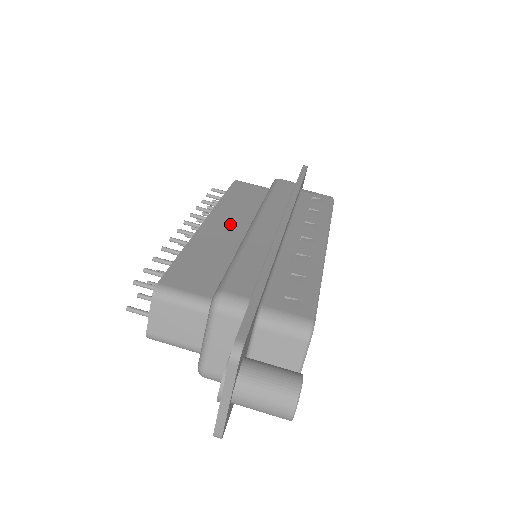
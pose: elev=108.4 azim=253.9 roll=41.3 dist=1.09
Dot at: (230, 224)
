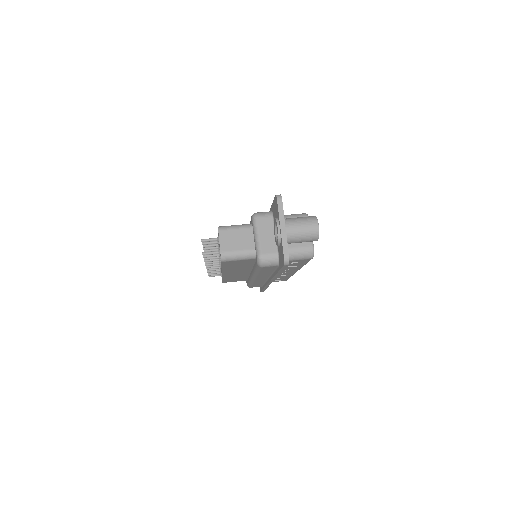
Dot at: occluded
